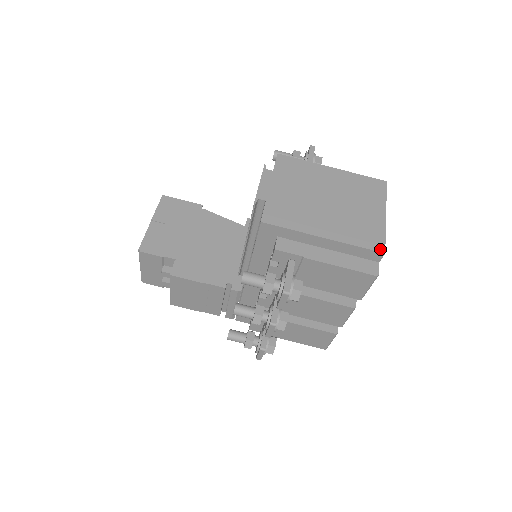
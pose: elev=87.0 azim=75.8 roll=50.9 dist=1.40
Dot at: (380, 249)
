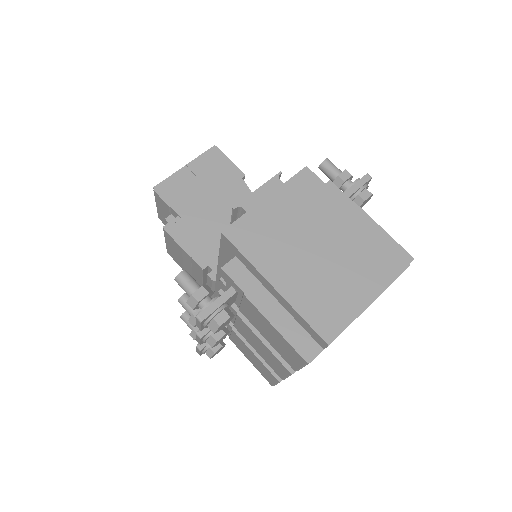
Dot at: (327, 337)
